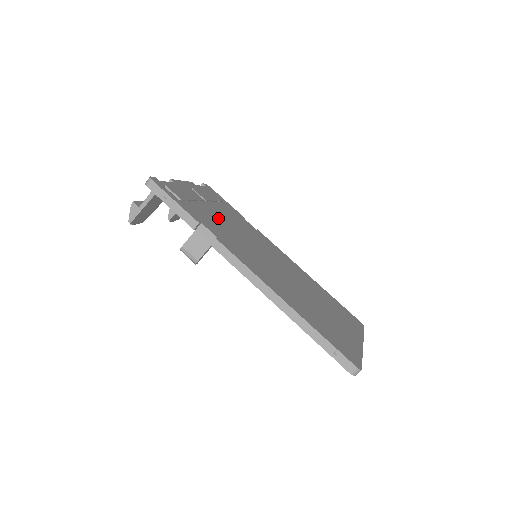
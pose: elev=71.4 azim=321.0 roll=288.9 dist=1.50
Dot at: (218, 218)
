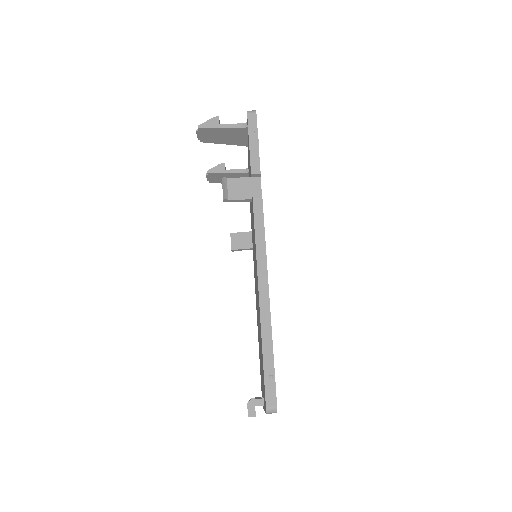
Dot at: occluded
